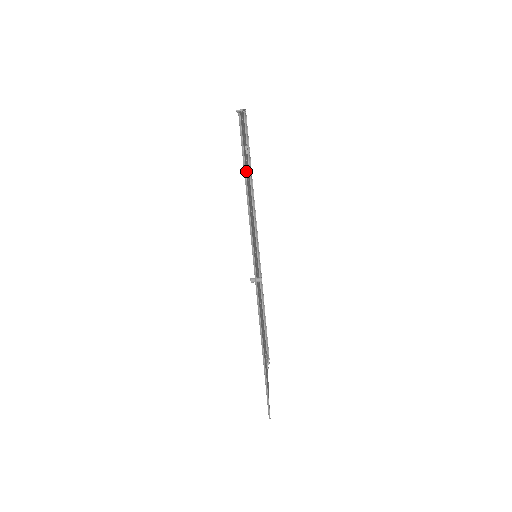
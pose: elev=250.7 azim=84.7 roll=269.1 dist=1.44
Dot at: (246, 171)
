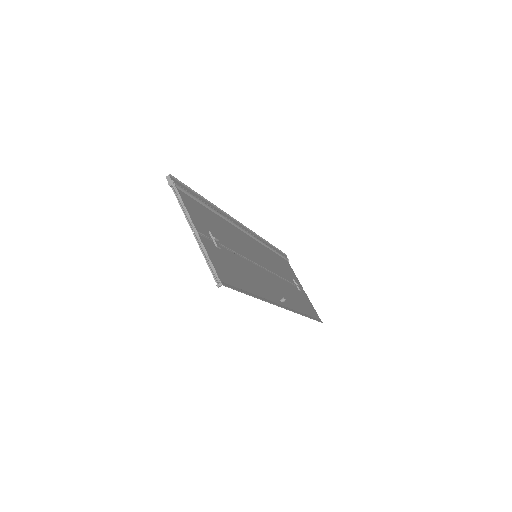
Dot at: (235, 273)
